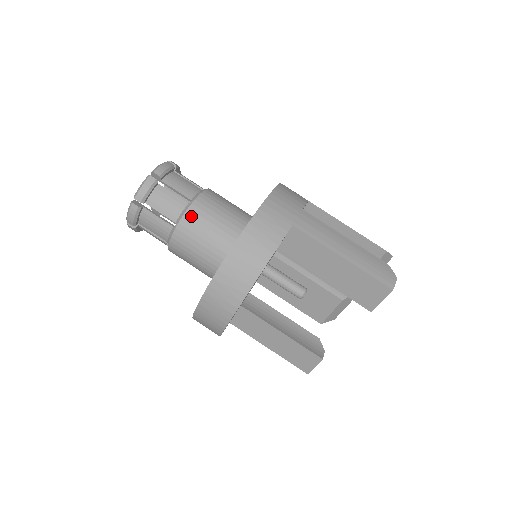
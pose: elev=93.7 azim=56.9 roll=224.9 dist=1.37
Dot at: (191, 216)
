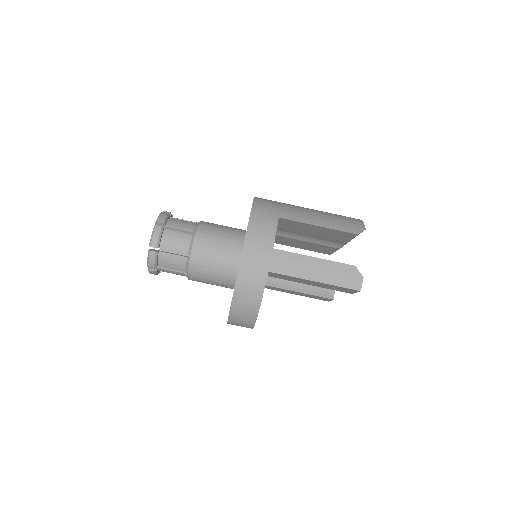
Dot at: (194, 267)
